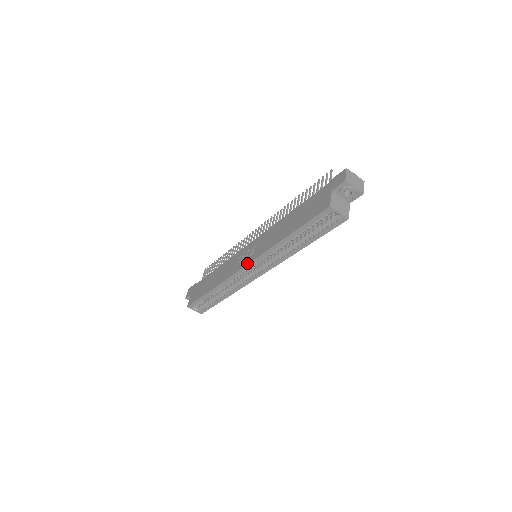
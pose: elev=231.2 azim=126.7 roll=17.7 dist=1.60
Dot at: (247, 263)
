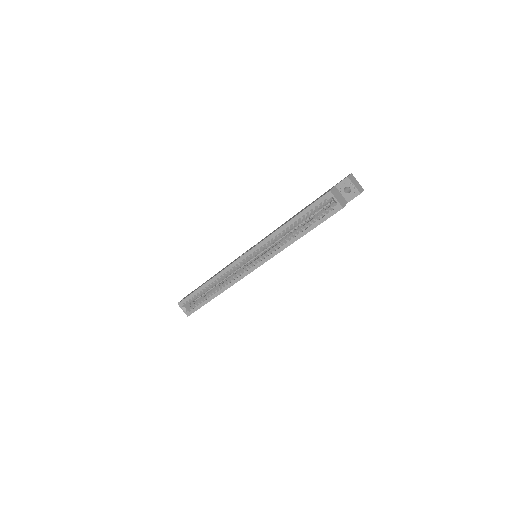
Dot at: (246, 252)
